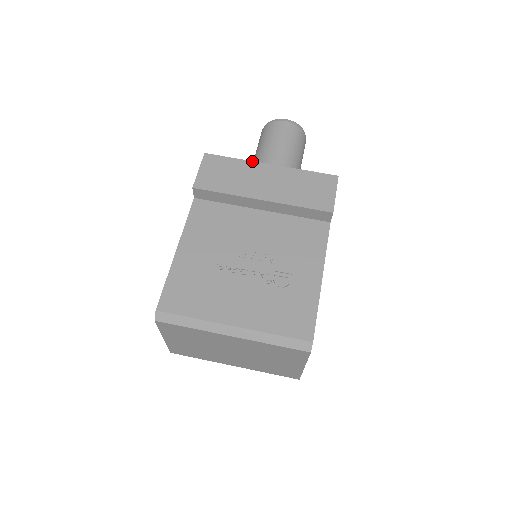
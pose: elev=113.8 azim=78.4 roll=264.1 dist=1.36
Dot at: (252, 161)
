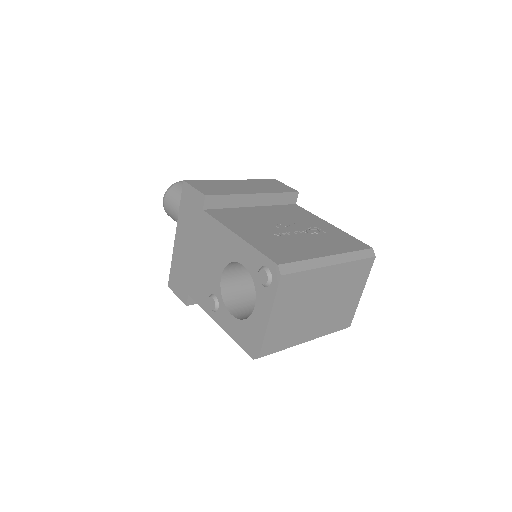
Dot at: (220, 180)
